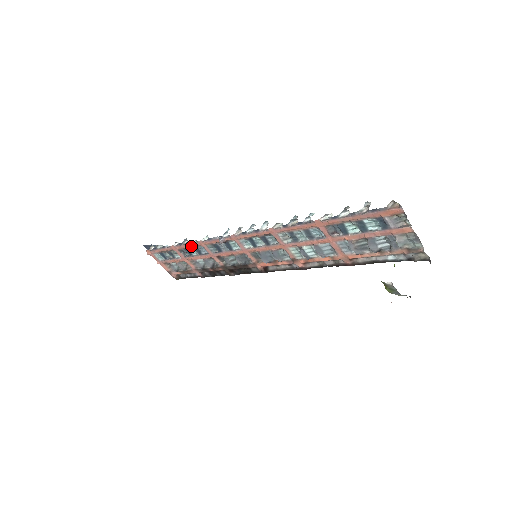
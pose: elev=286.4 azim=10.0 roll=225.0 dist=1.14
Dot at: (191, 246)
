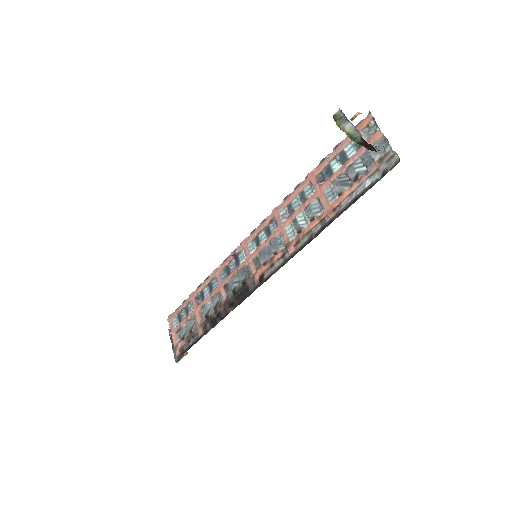
Dot at: (207, 282)
